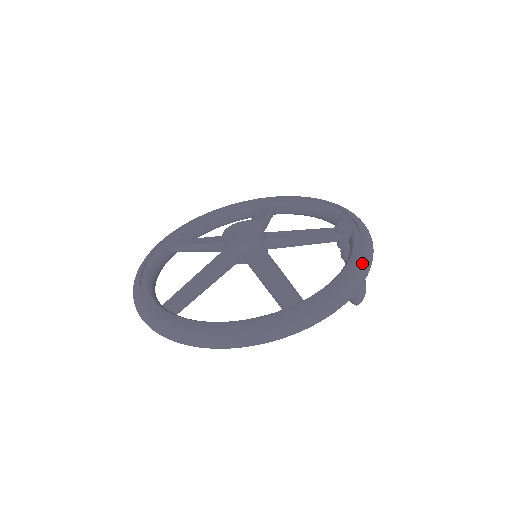
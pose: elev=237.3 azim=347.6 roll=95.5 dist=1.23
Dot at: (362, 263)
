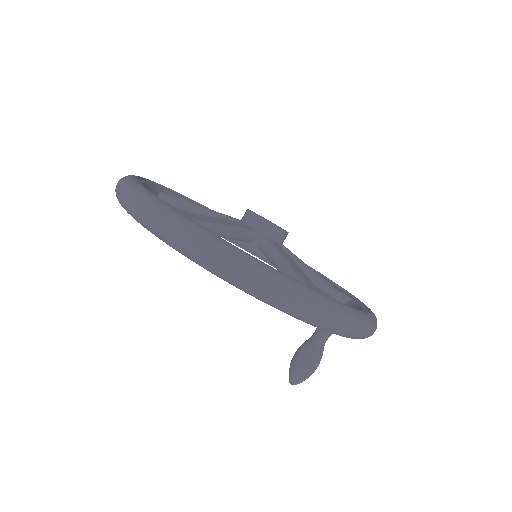
Dot at: (376, 318)
